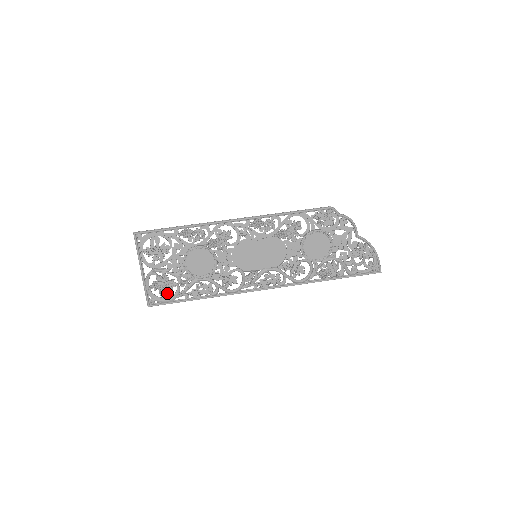
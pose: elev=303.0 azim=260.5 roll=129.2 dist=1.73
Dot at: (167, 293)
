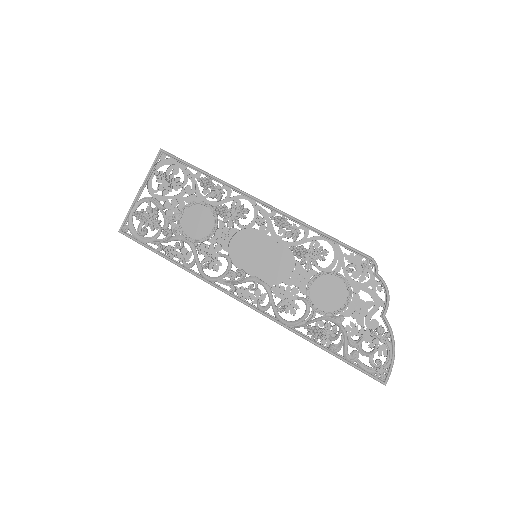
Dot at: (145, 230)
